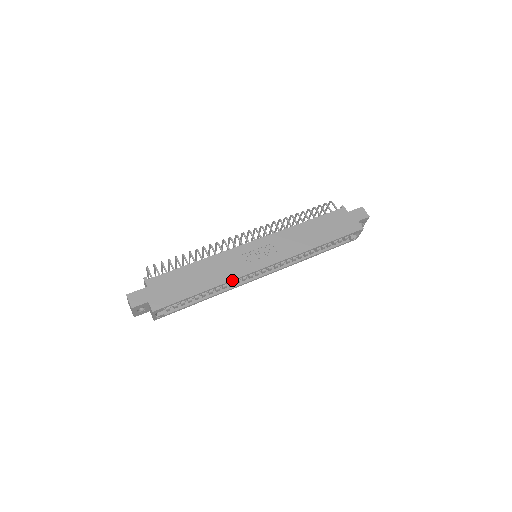
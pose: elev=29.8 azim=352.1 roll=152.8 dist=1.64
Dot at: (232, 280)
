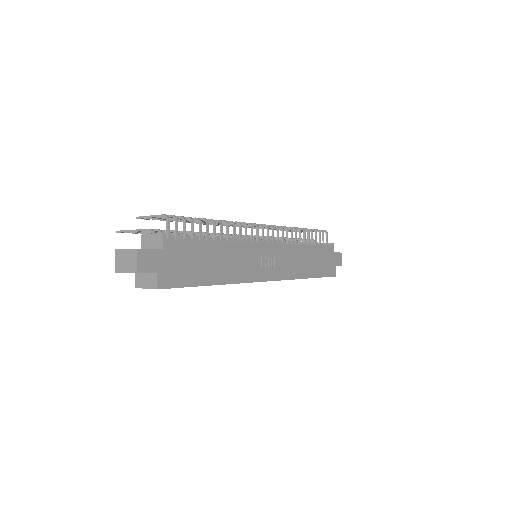
Dot at: (239, 283)
